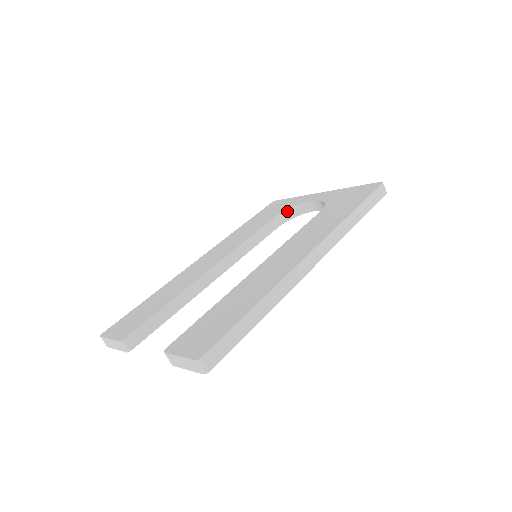
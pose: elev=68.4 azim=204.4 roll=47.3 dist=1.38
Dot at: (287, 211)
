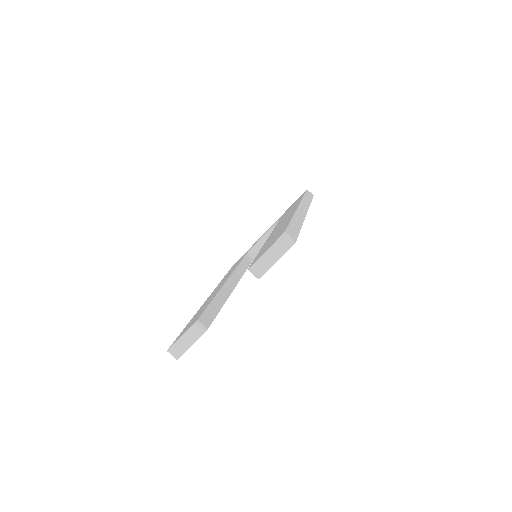
Dot at: (252, 249)
